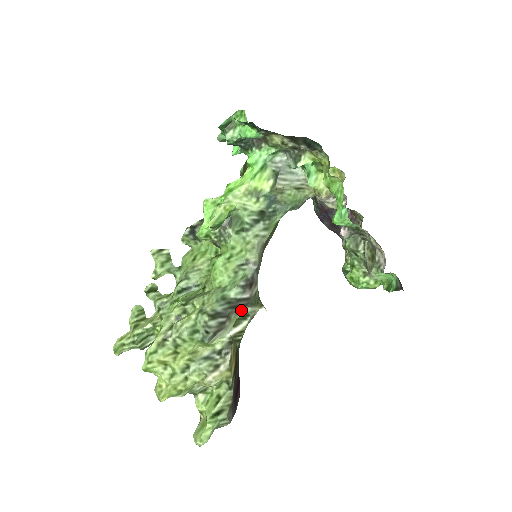
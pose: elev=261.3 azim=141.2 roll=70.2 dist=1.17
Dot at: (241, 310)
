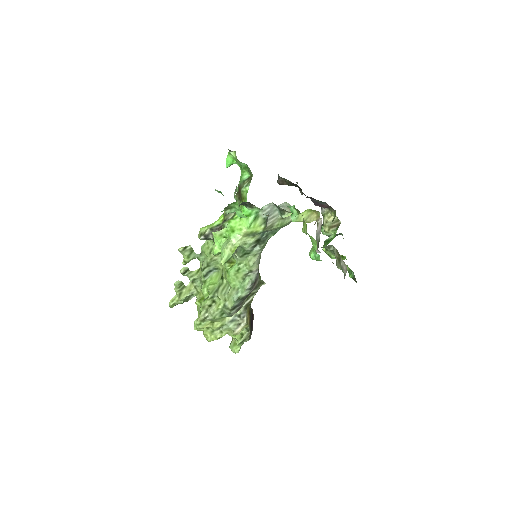
Dot at: (250, 294)
